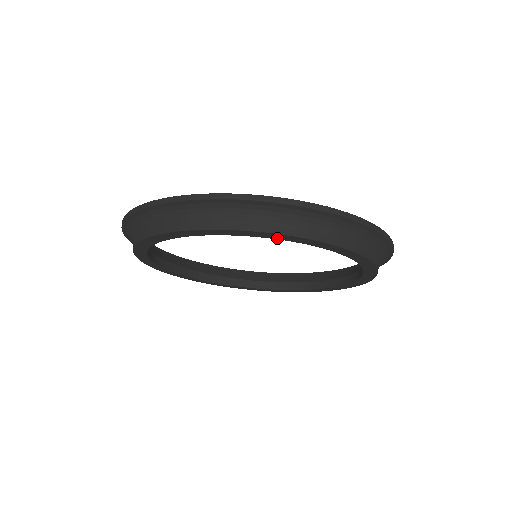
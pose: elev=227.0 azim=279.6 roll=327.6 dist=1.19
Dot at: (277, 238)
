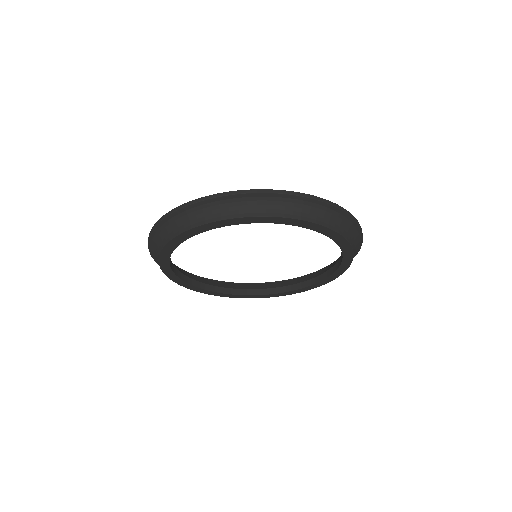
Dot at: (308, 227)
